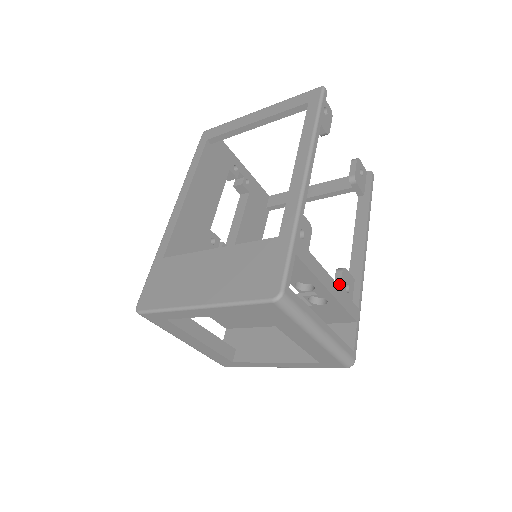
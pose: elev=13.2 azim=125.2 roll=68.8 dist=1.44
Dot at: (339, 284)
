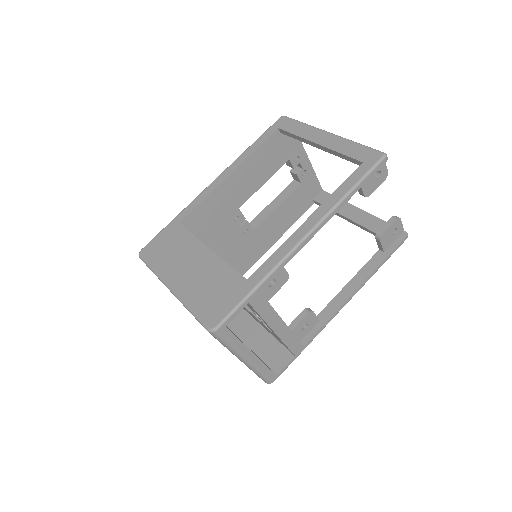
Dot at: (297, 322)
